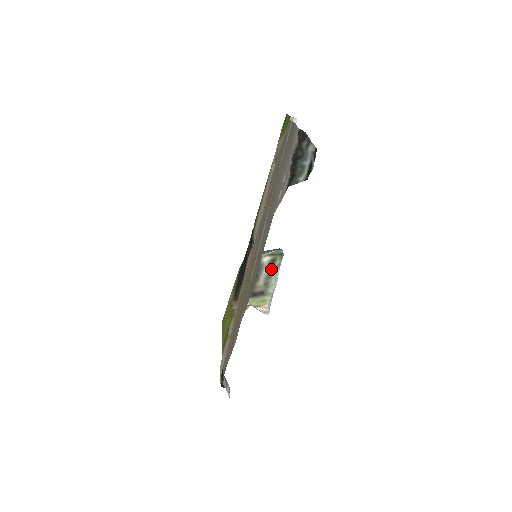
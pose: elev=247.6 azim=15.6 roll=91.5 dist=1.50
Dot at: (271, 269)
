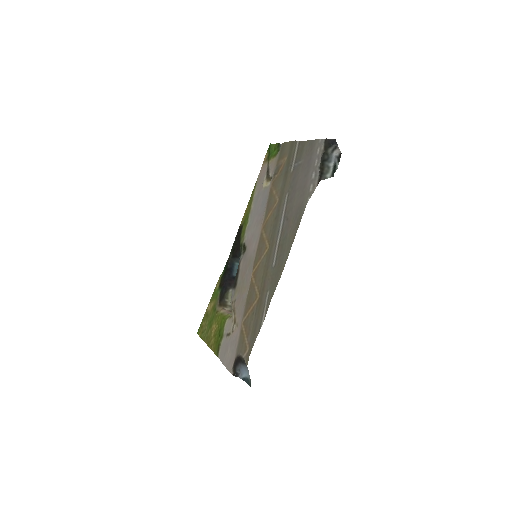
Dot at: occluded
